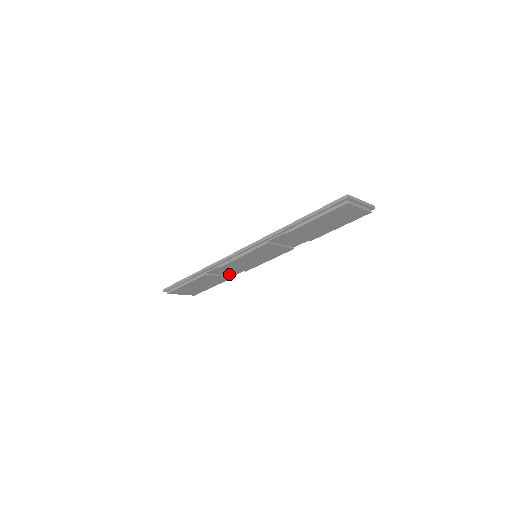
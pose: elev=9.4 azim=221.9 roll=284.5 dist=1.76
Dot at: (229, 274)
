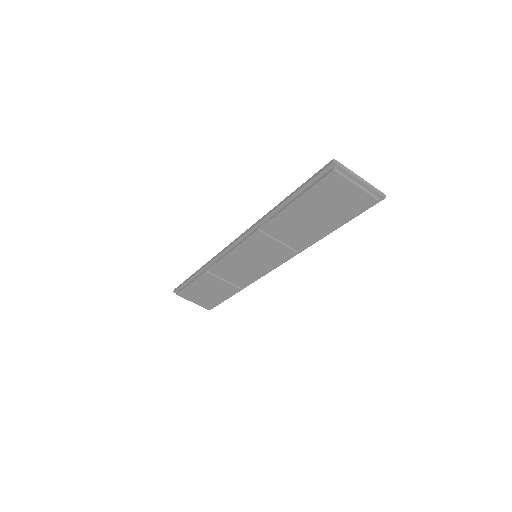
Dot at: (236, 282)
